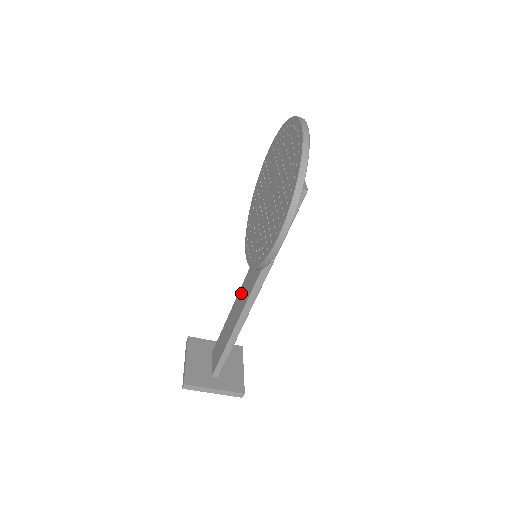
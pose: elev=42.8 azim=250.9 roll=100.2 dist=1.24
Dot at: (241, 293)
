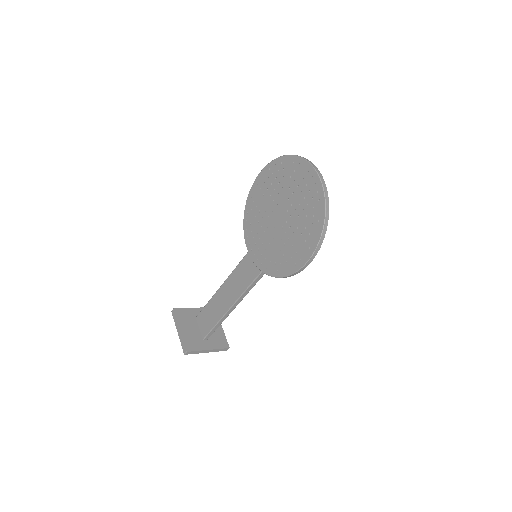
Dot at: (234, 279)
